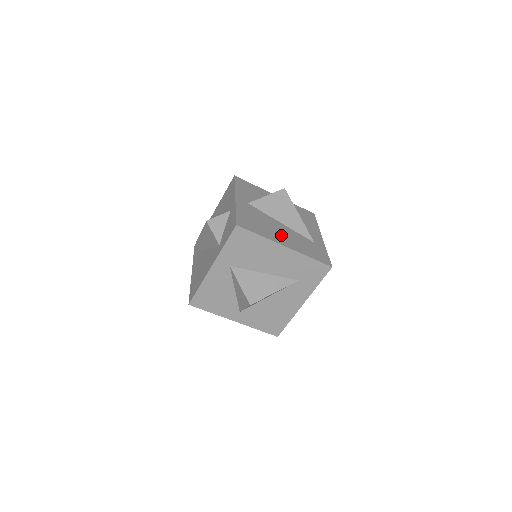
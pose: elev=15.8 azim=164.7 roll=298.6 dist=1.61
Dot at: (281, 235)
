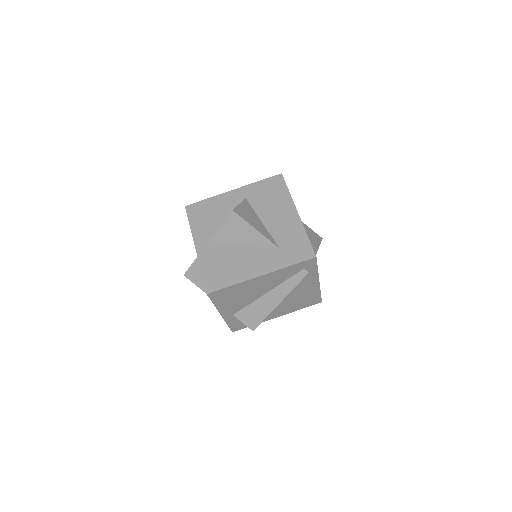
Dot at: occluded
